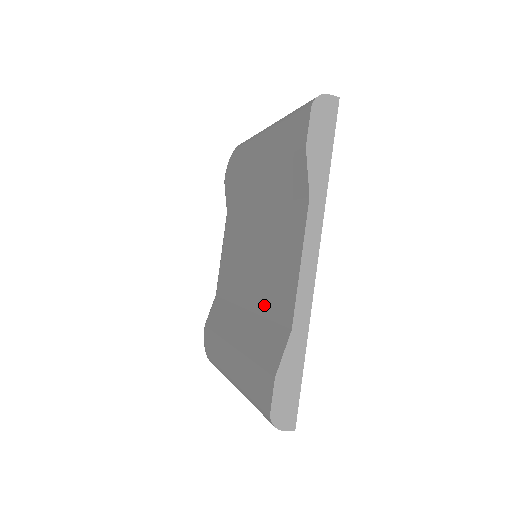
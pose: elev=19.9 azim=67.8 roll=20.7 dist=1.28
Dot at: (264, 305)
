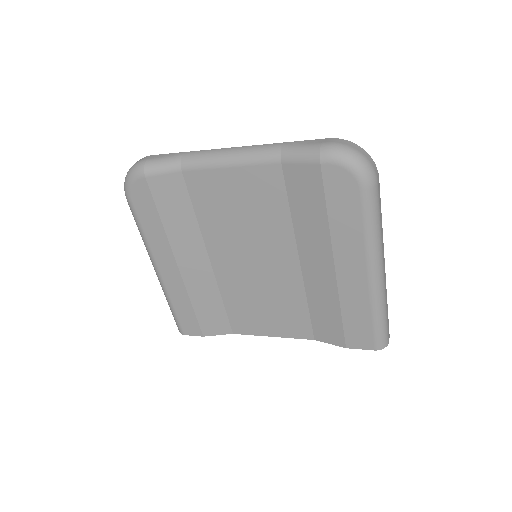
Dot at: (229, 296)
